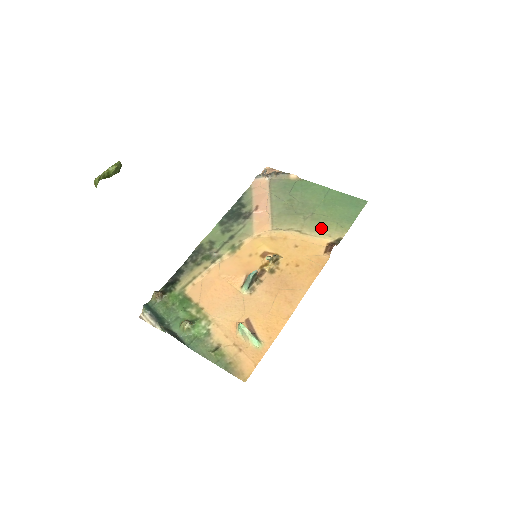
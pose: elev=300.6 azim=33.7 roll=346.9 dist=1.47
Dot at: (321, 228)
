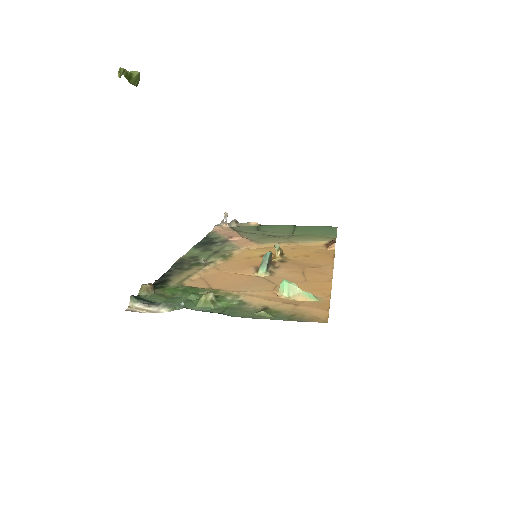
Dot at: (309, 239)
